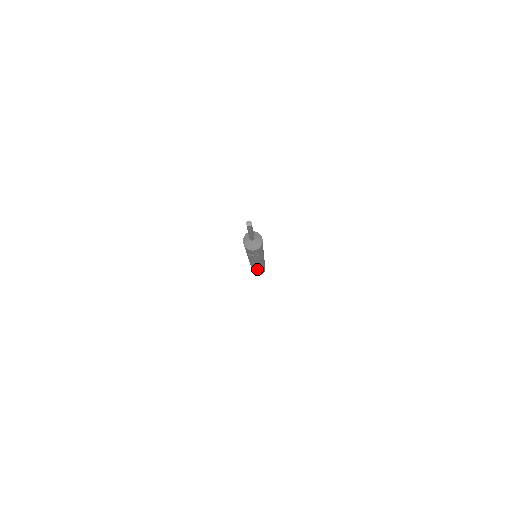
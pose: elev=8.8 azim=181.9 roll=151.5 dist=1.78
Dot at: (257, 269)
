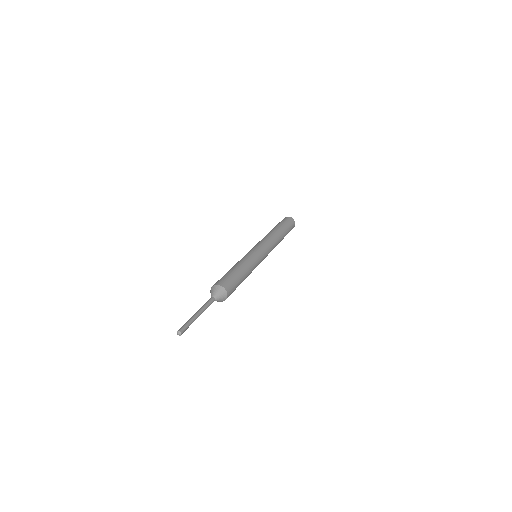
Dot at: occluded
